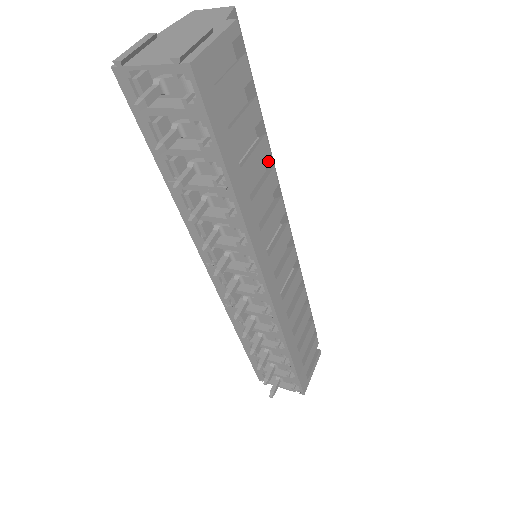
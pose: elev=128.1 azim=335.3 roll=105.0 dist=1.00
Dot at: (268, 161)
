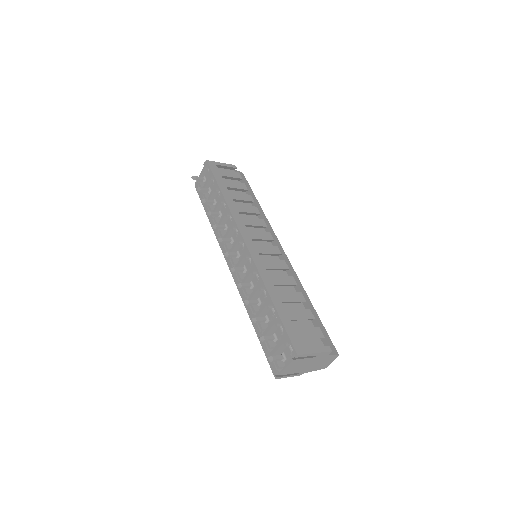
Dot at: (260, 213)
